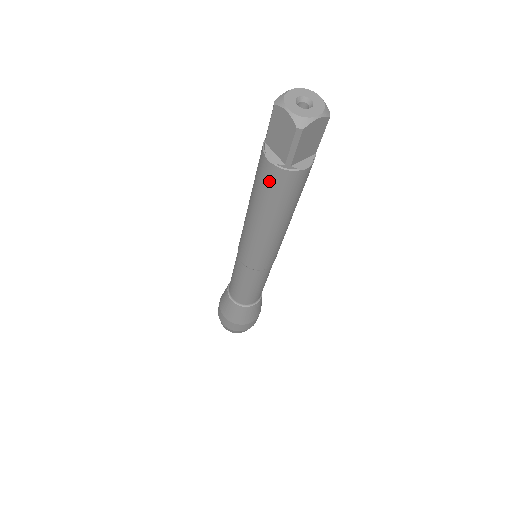
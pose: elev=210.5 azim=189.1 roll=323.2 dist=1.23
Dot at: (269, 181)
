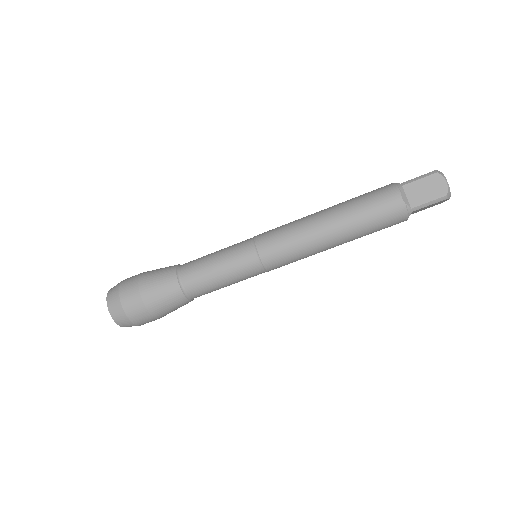
Dot at: (386, 210)
